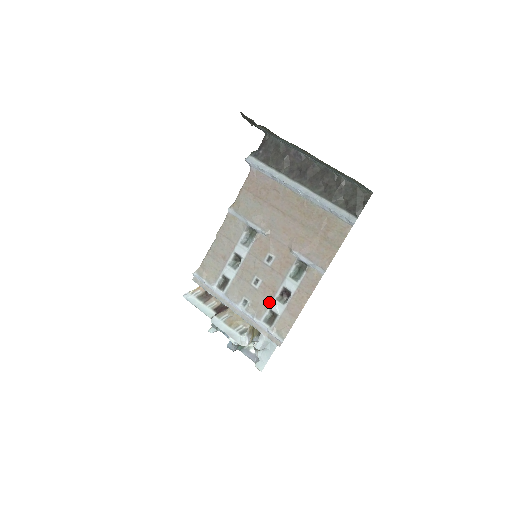
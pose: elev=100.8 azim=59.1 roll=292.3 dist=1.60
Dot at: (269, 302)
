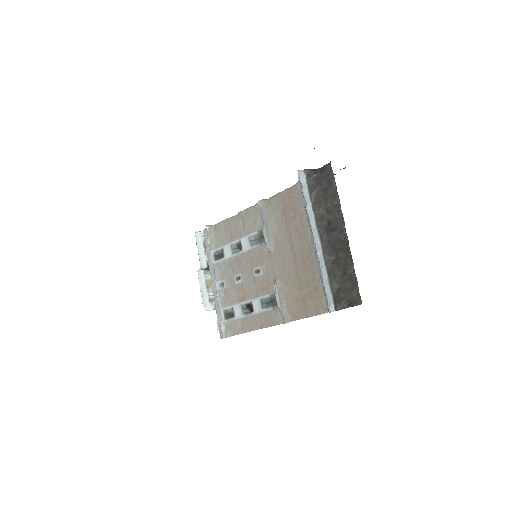
Dot at: (236, 302)
